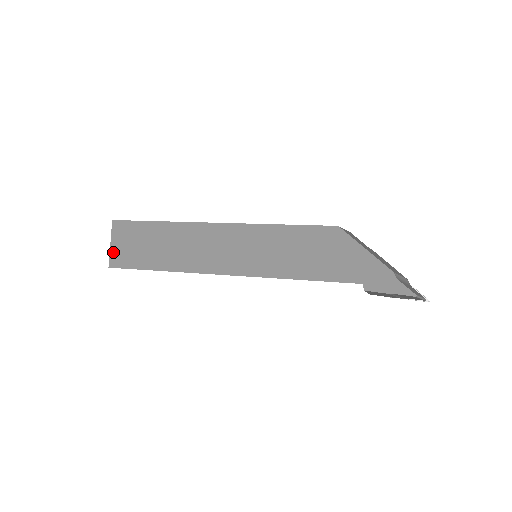
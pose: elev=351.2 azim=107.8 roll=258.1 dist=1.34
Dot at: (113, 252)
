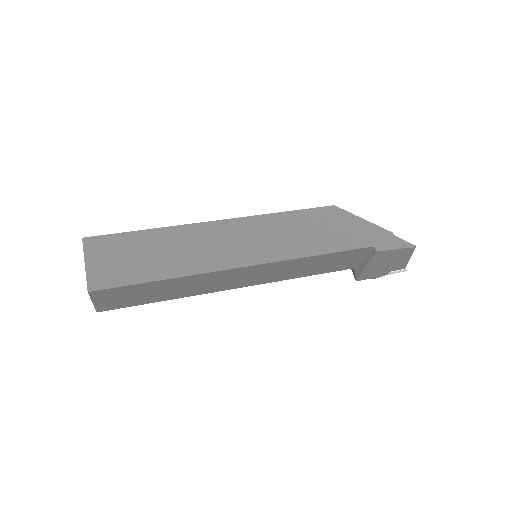
Dot at: (91, 272)
